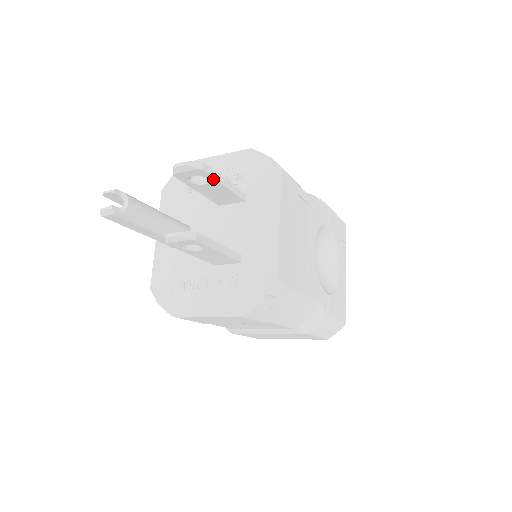
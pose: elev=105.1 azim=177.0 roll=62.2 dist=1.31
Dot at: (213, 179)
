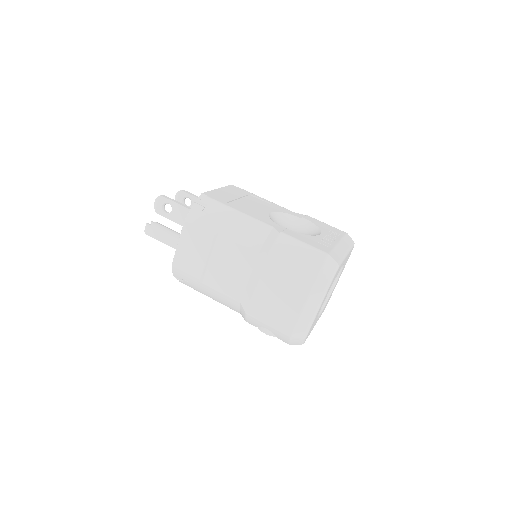
Dot at: (191, 196)
